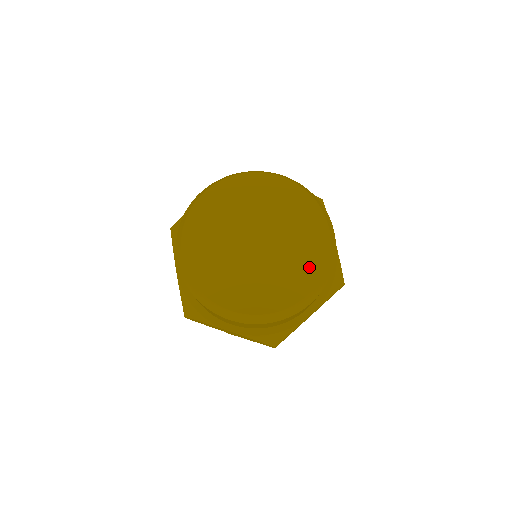
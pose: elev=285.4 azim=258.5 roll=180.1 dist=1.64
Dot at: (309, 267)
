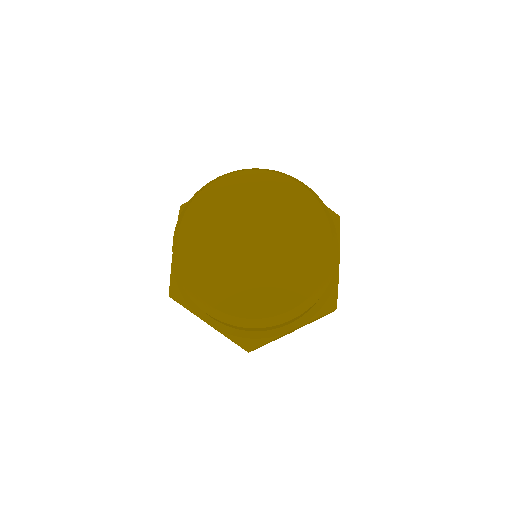
Dot at: (300, 283)
